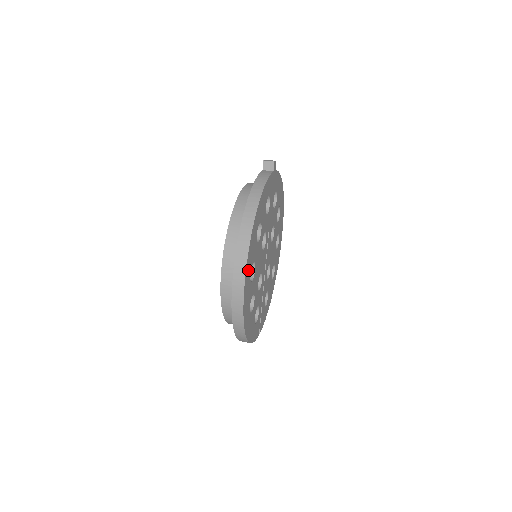
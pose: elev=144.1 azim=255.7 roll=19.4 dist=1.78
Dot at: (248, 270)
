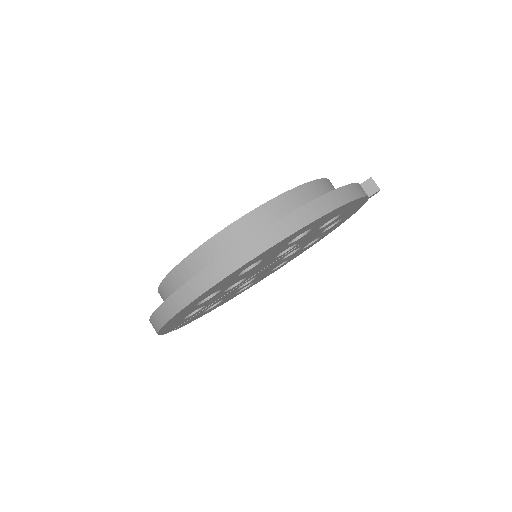
Dot at: (253, 260)
